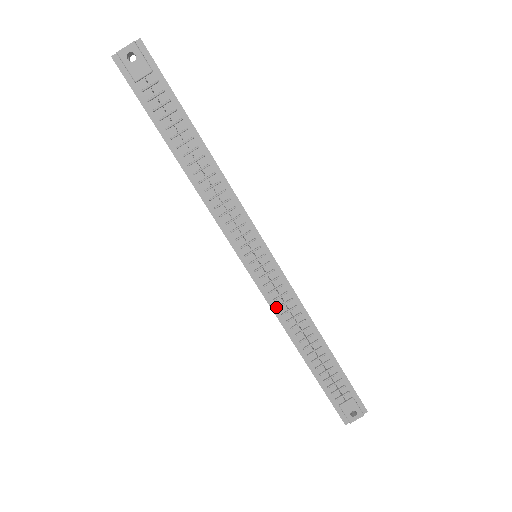
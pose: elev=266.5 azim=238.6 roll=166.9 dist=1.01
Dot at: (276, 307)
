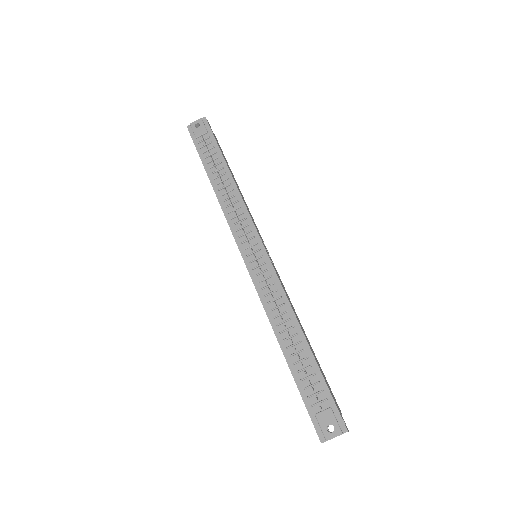
Dot at: (263, 296)
